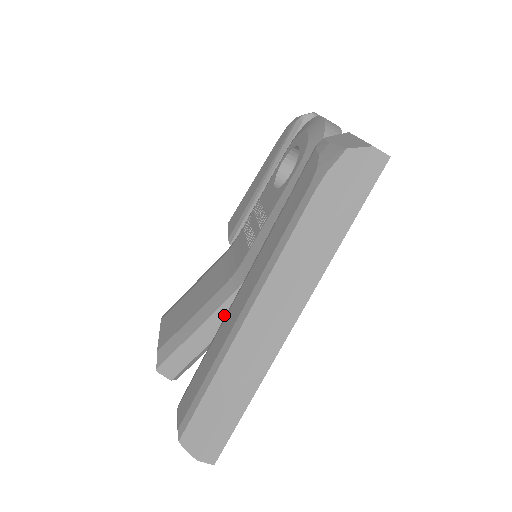
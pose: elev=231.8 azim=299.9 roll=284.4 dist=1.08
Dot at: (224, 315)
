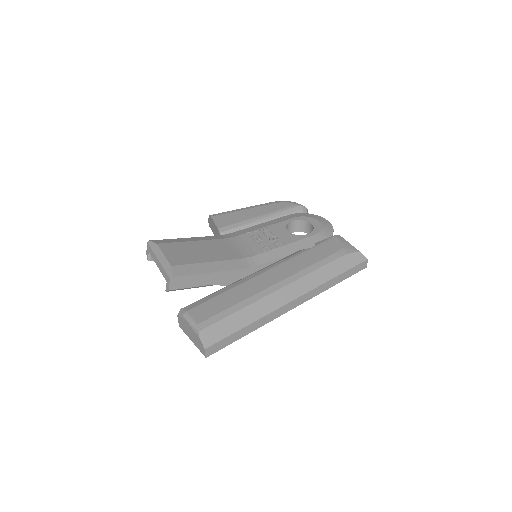
Dot at: (232, 275)
